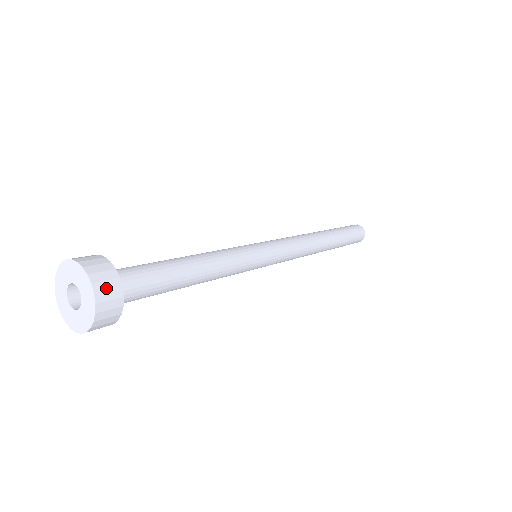
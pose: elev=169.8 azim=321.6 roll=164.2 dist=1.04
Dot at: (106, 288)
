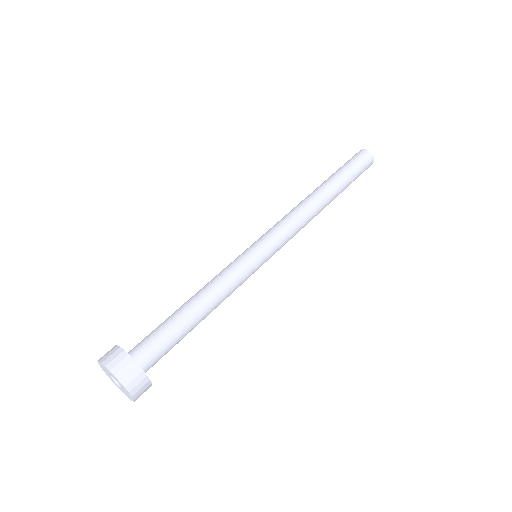
Dot at: (122, 367)
